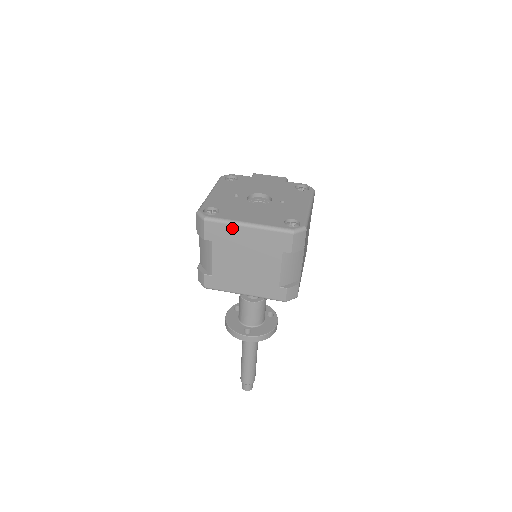
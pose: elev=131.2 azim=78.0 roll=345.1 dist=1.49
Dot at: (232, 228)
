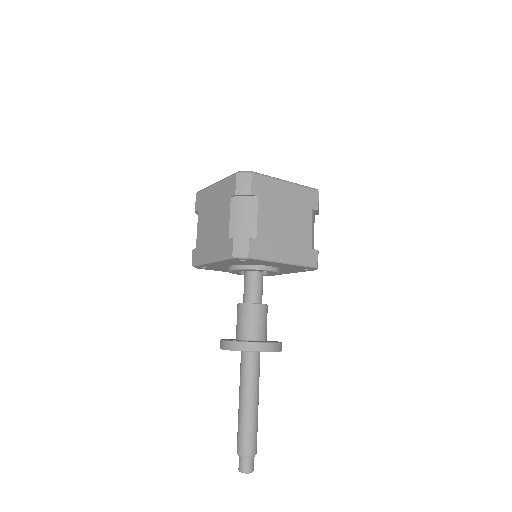
Dot at: (208, 191)
